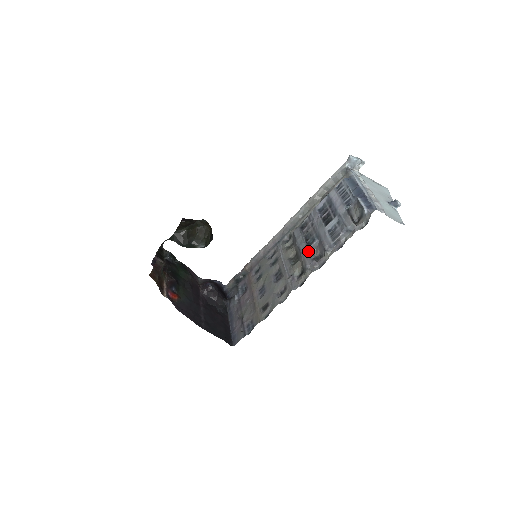
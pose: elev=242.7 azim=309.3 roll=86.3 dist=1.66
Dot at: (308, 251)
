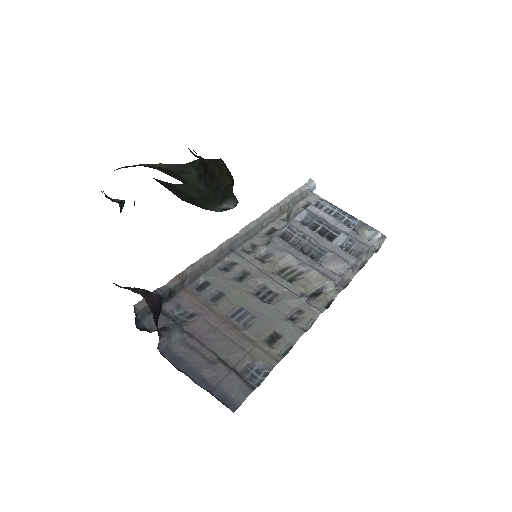
Dot at: occluded
